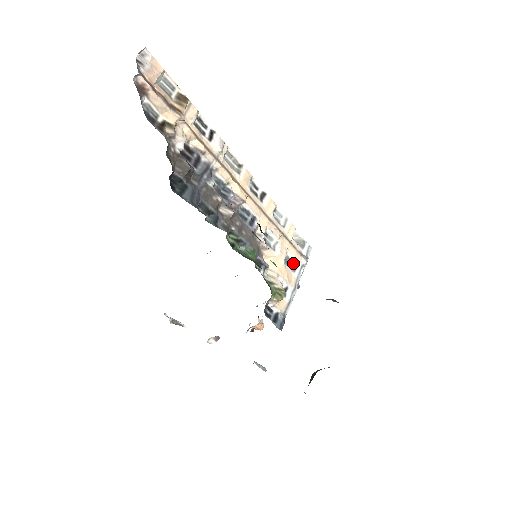
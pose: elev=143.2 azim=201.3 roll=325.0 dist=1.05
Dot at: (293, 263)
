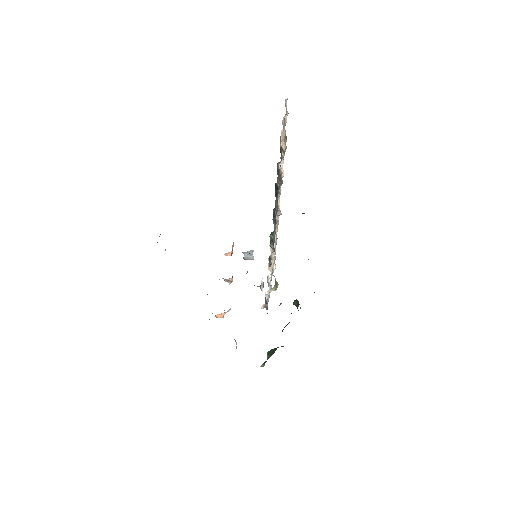
Dot at: occluded
